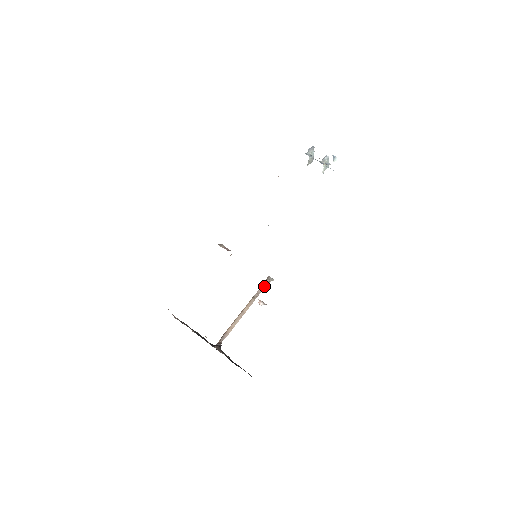
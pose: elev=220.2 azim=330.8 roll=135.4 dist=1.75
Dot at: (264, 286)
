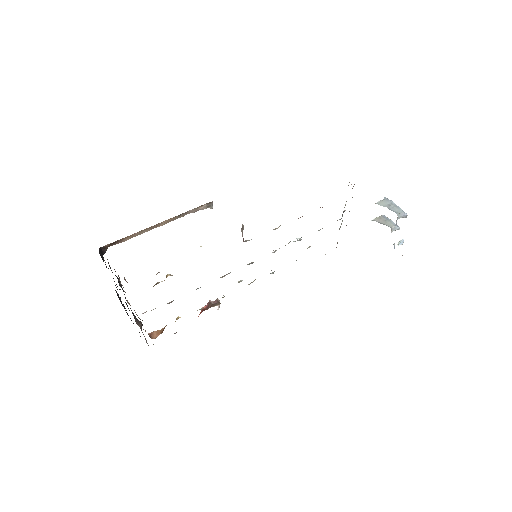
Dot at: (199, 209)
